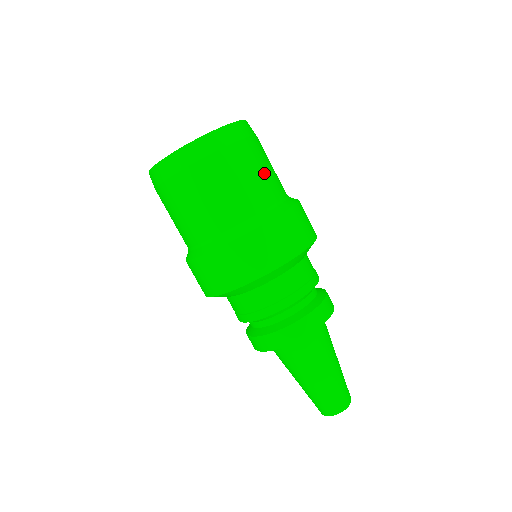
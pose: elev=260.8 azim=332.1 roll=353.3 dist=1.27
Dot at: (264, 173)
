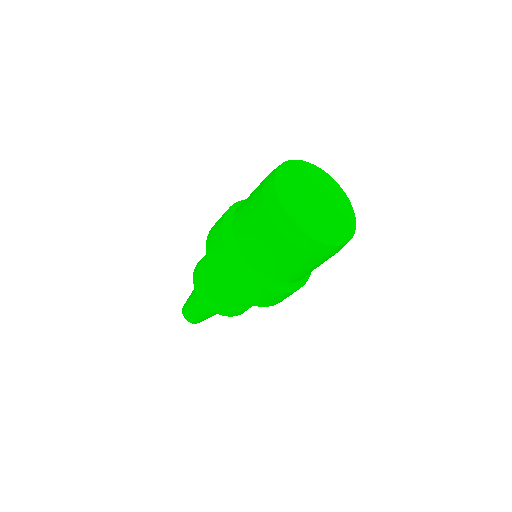
Dot at: occluded
